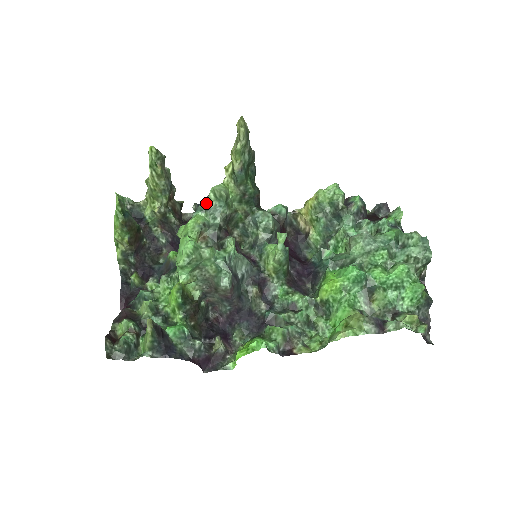
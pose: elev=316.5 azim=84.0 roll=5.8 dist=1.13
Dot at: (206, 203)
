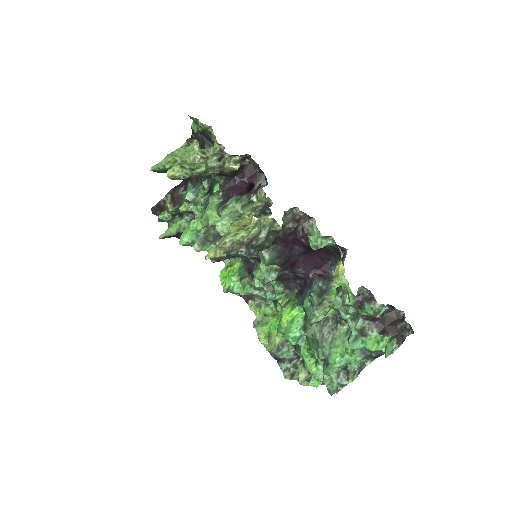
Dot at: (221, 216)
